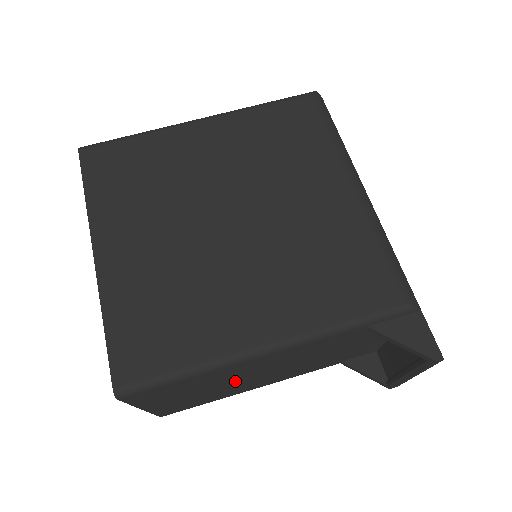
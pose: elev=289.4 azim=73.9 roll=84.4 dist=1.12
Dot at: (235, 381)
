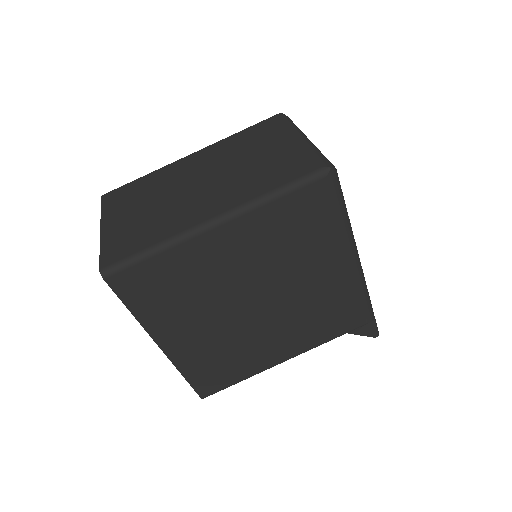
Dot at: occluded
